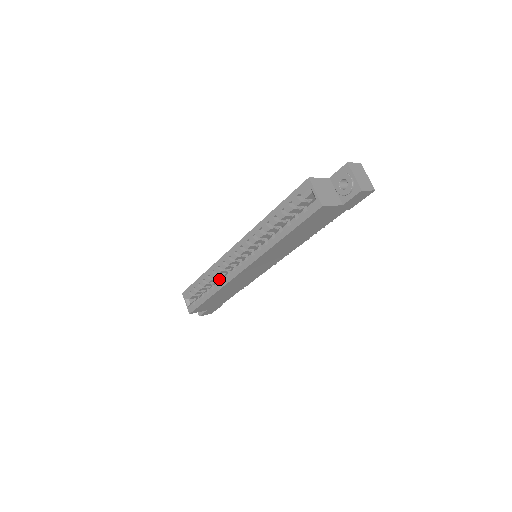
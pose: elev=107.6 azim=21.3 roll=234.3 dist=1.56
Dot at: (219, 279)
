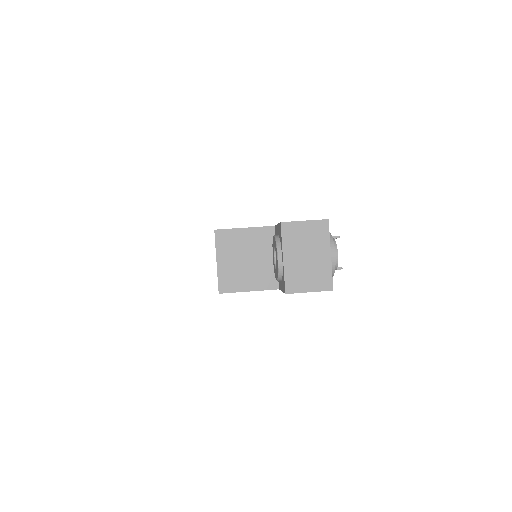
Dot at: occluded
